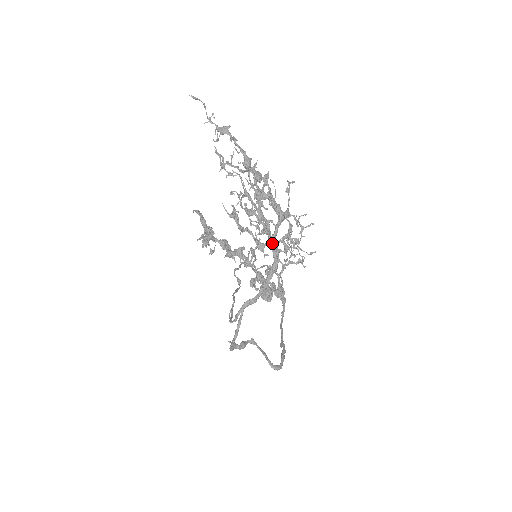
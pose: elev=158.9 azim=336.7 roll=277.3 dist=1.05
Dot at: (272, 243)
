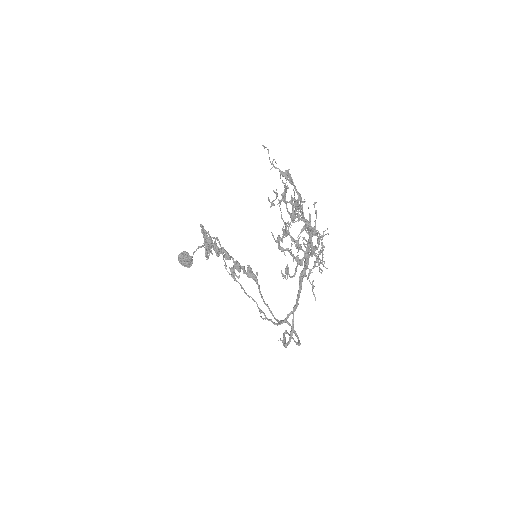
Dot at: (308, 257)
